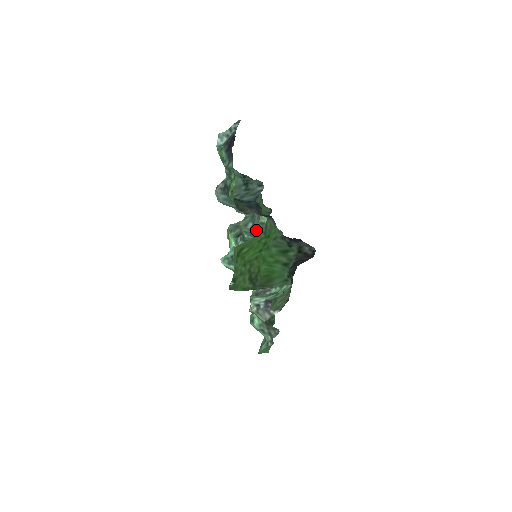
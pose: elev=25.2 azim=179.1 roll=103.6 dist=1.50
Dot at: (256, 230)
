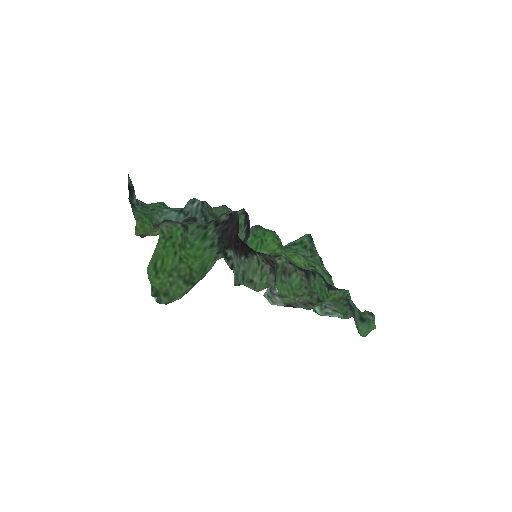
Dot at: occluded
